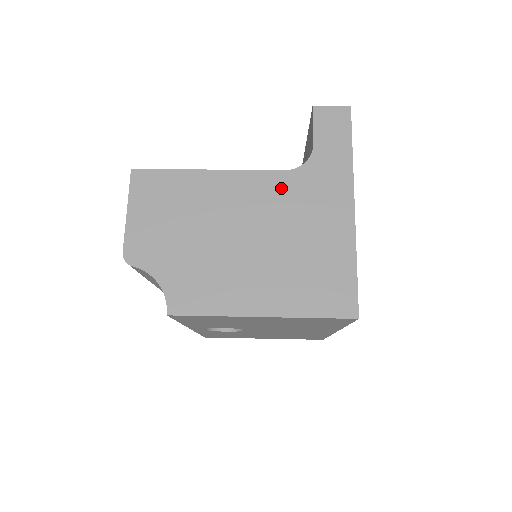
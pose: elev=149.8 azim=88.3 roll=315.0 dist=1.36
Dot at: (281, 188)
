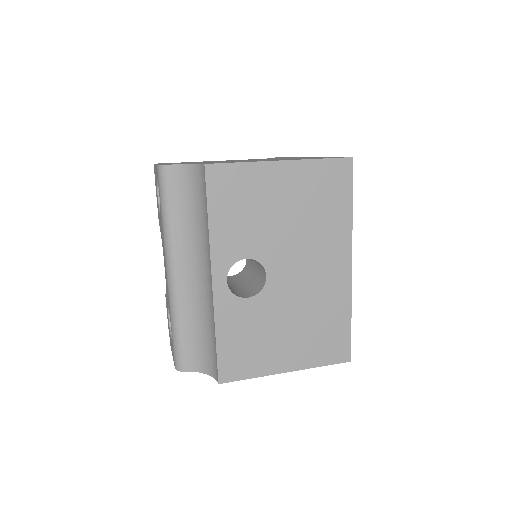
Dot at: occluded
